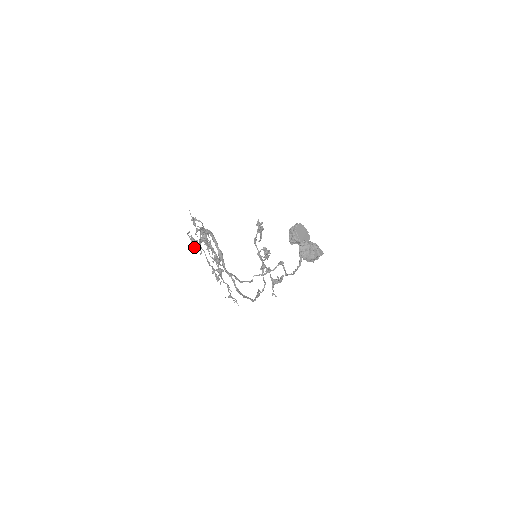
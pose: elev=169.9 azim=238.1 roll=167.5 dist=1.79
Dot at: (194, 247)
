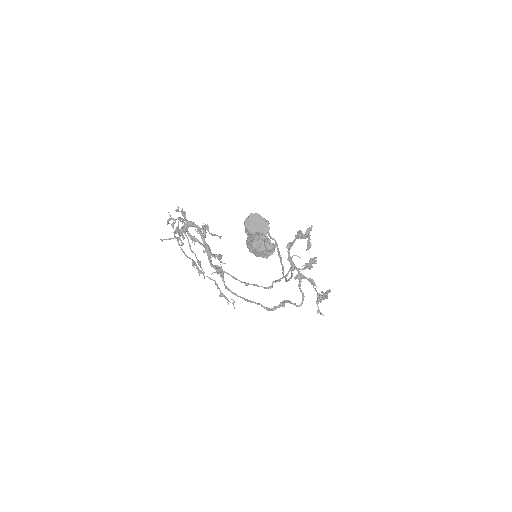
Dot at: occluded
